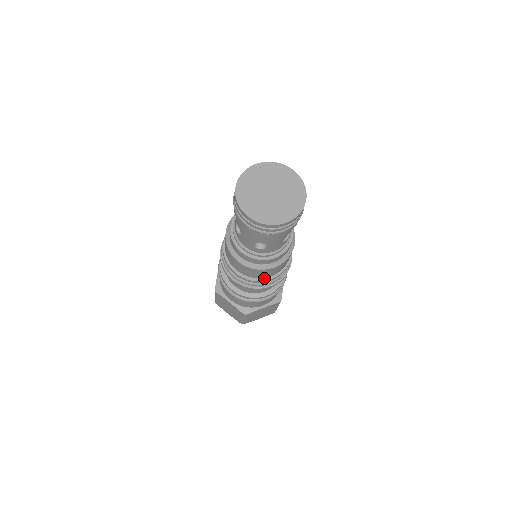
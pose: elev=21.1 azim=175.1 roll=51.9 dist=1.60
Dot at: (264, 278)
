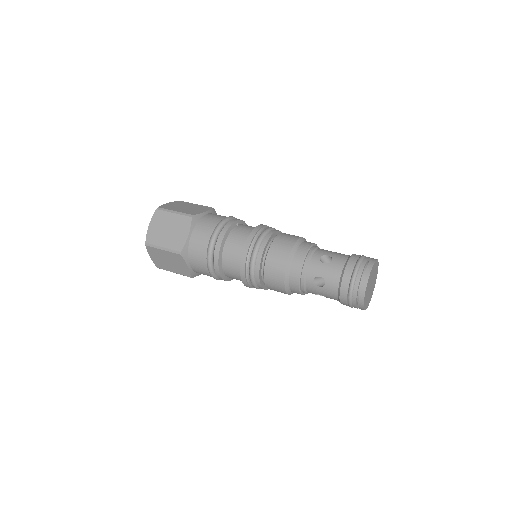
Dot at: occluded
